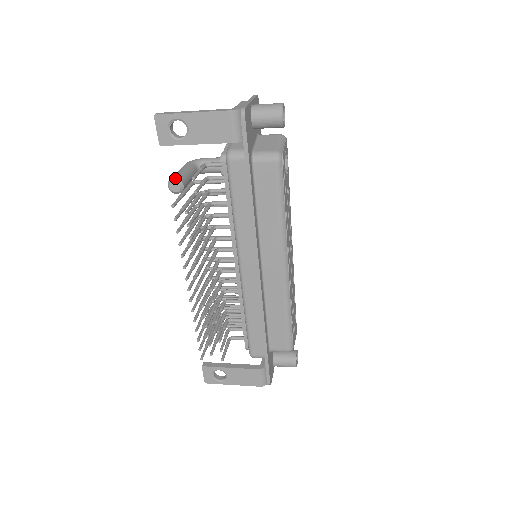
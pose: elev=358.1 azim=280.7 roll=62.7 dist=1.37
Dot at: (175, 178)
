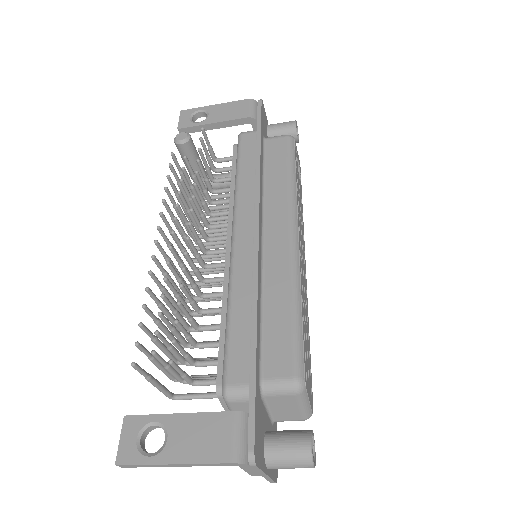
Dot at: (184, 132)
